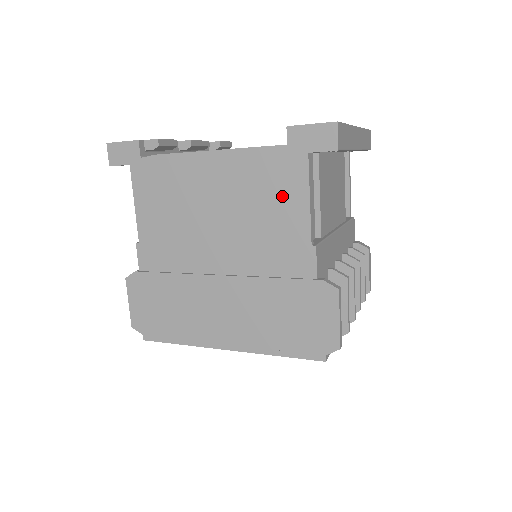
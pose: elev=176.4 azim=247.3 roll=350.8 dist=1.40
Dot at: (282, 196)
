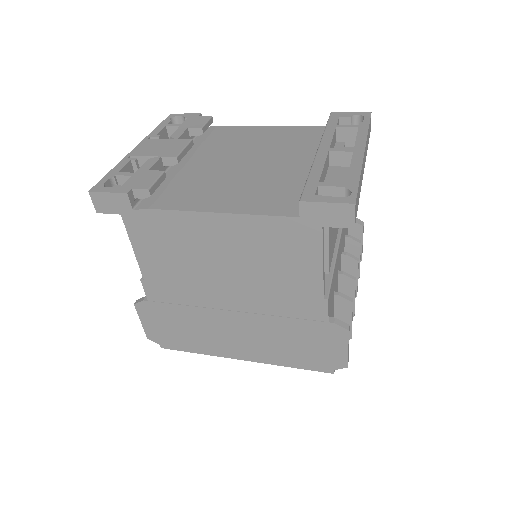
Dot at: (294, 259)
